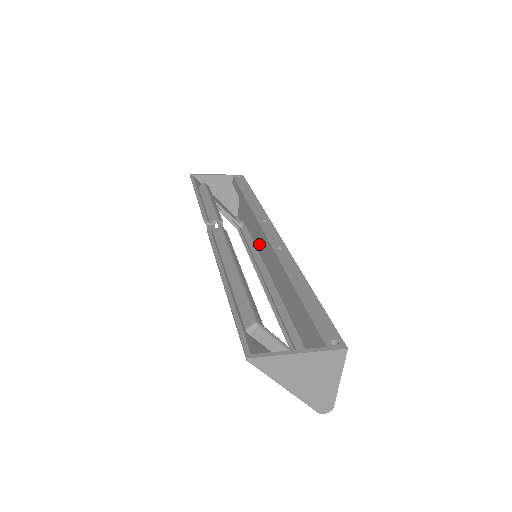
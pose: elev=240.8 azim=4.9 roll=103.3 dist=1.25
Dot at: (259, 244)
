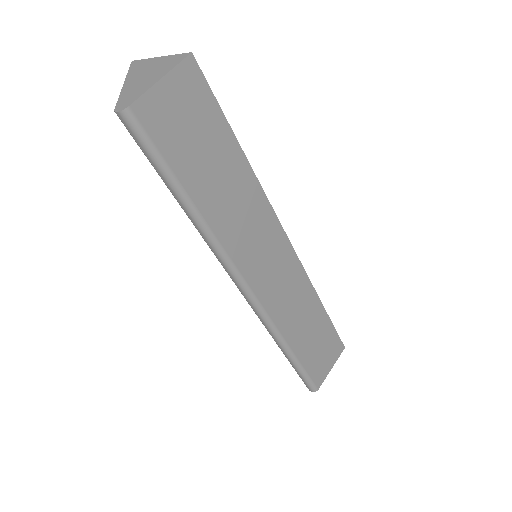
Dot at: (283, 309)
